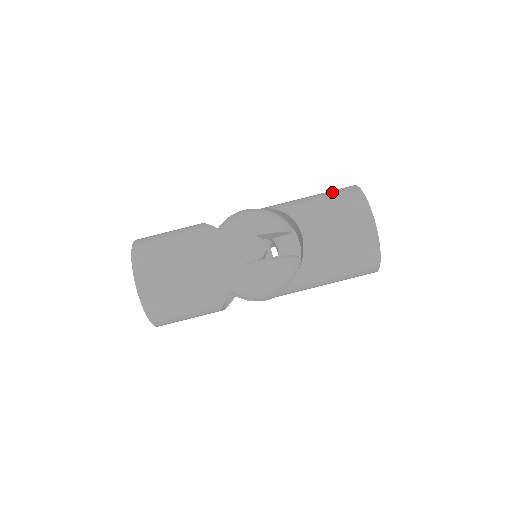
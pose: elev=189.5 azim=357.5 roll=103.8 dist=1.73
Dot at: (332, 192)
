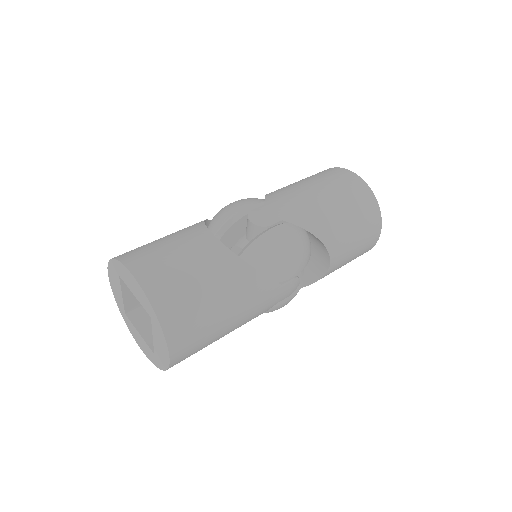
Dot at: (355, 202)
